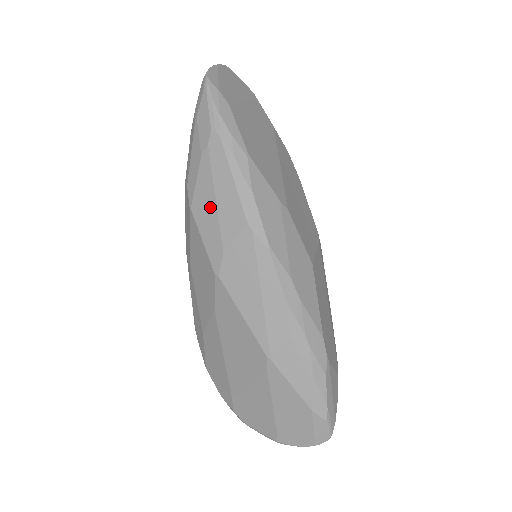
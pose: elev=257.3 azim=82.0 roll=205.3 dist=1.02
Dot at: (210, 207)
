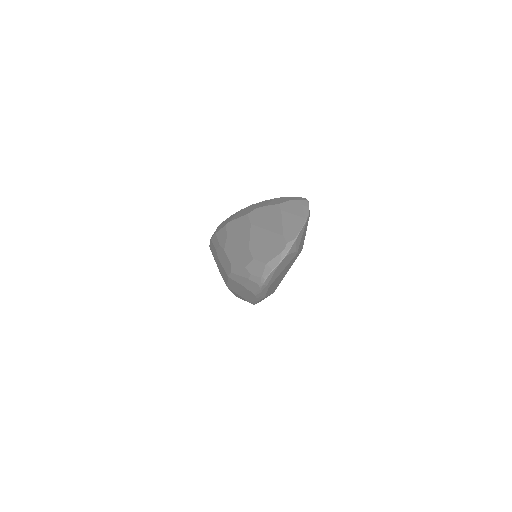
Dot at: (237, 288)
